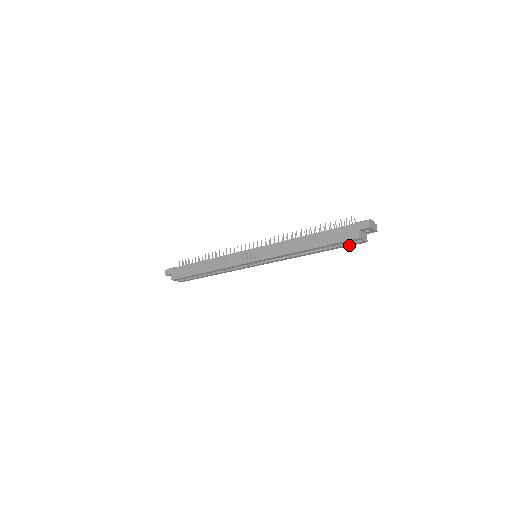
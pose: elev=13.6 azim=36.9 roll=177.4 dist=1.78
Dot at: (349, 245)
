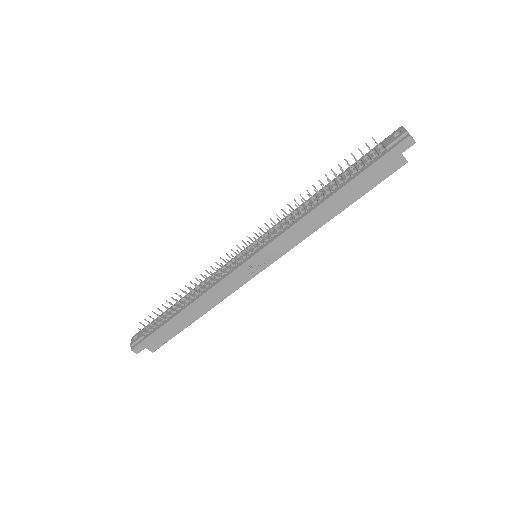
Dot at: occluded
